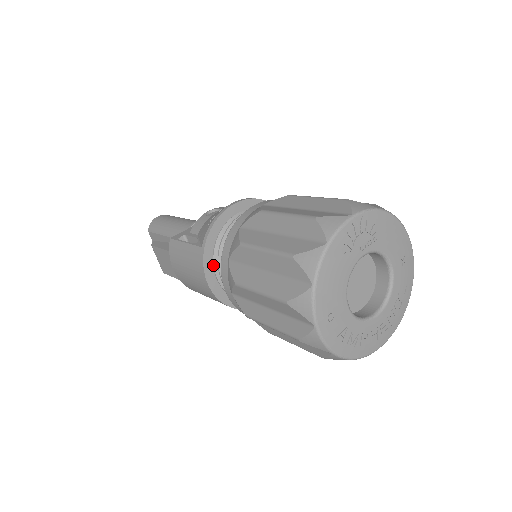
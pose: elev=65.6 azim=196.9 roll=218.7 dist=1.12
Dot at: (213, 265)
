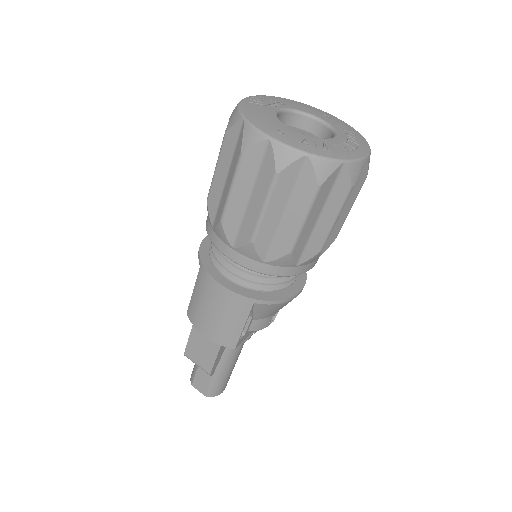
Dot at: (218, 271)
